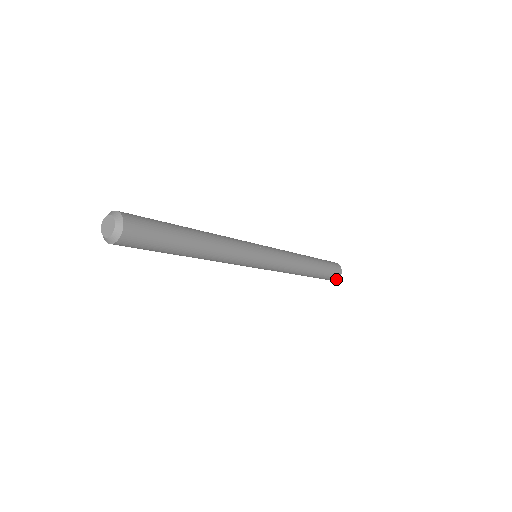
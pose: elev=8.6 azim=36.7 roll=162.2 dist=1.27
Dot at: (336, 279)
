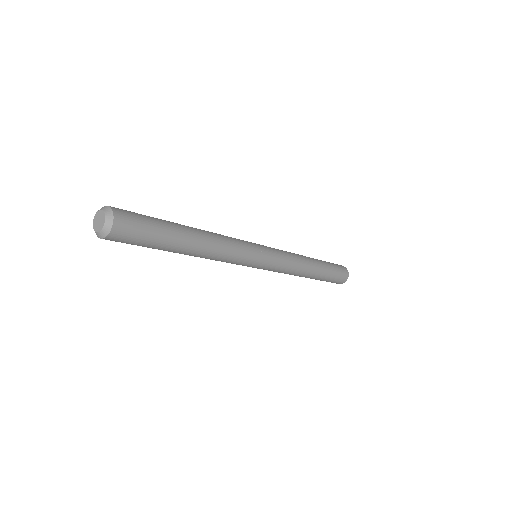
Dot at: (343, 282)
